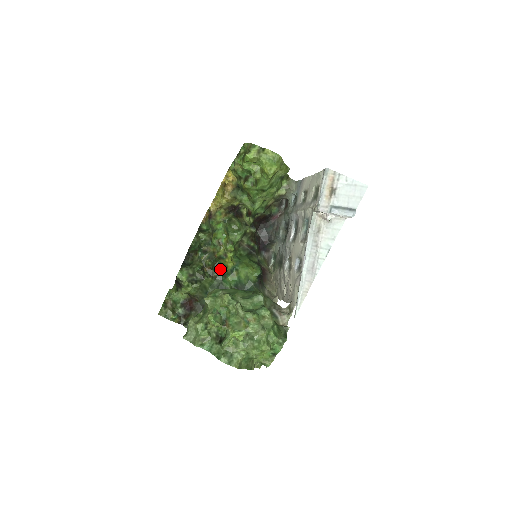
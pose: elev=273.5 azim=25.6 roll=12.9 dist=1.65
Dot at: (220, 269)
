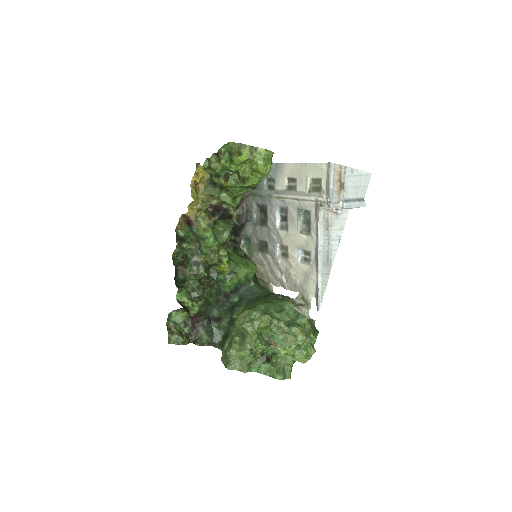
Dot at: (215, 276)
